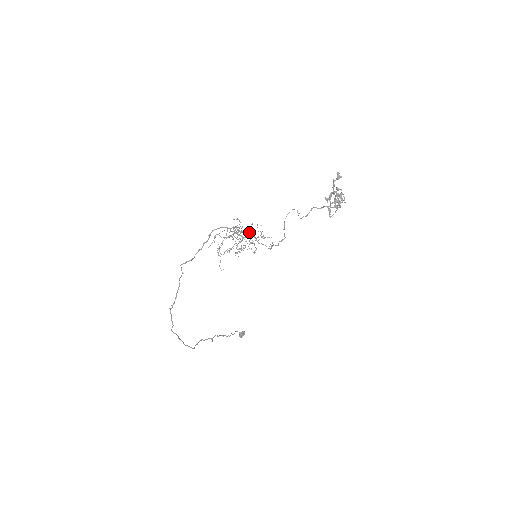
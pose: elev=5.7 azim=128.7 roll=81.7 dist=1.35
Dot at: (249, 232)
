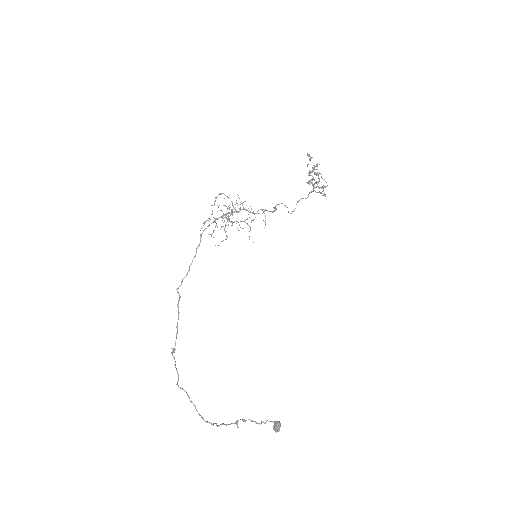
Dot at: (237, 203)
